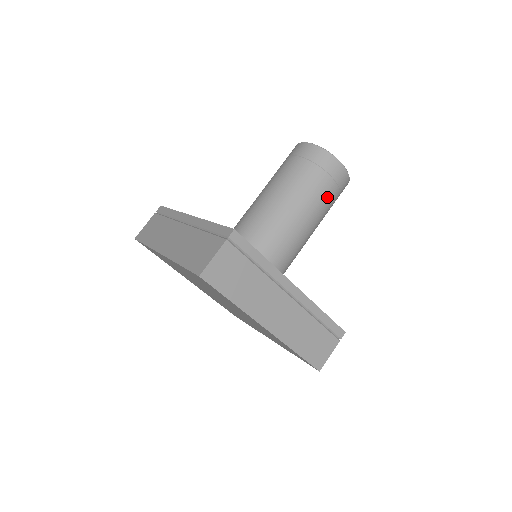
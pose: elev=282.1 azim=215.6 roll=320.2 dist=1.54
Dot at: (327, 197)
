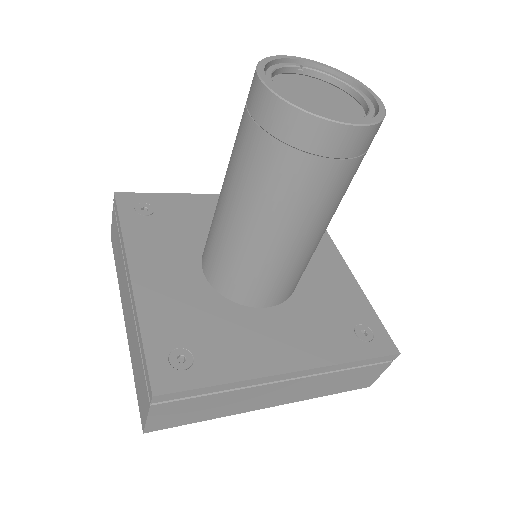
Dot at: (333, 187)
